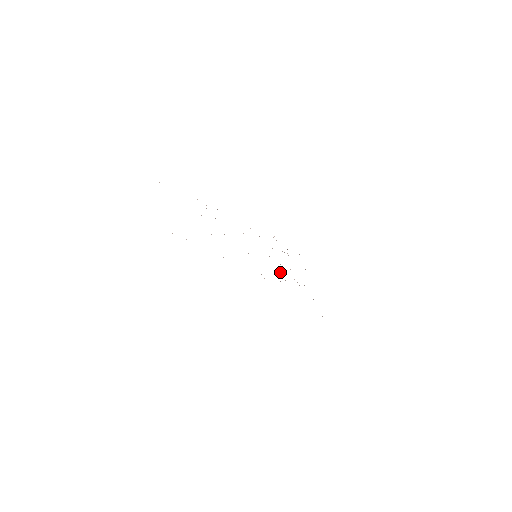
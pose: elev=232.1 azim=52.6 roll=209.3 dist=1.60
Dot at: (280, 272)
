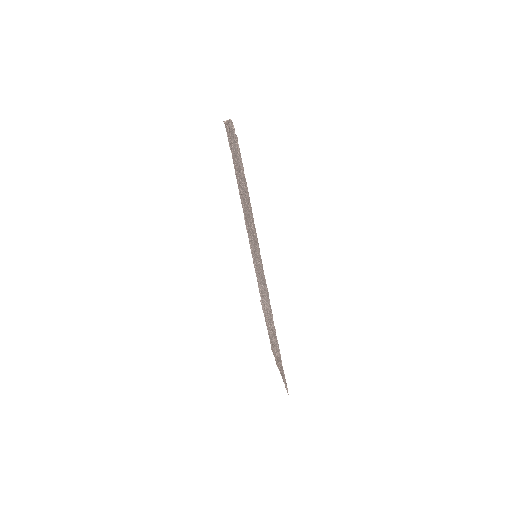
Dot at: (265, 301)
